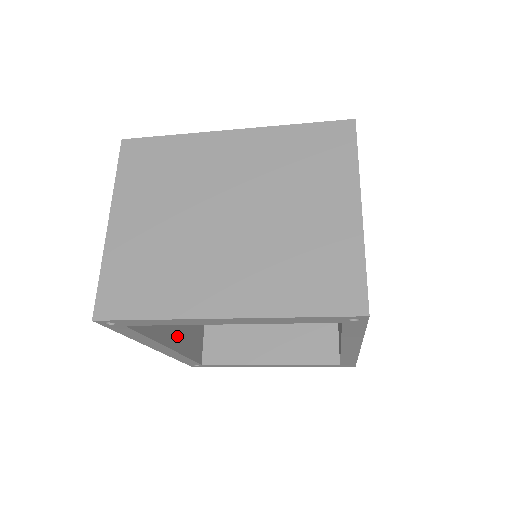
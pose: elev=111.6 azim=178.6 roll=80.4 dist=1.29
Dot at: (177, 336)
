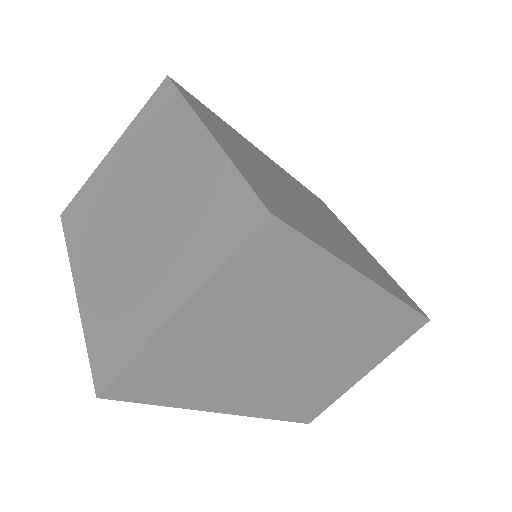
Dot at: occluded
